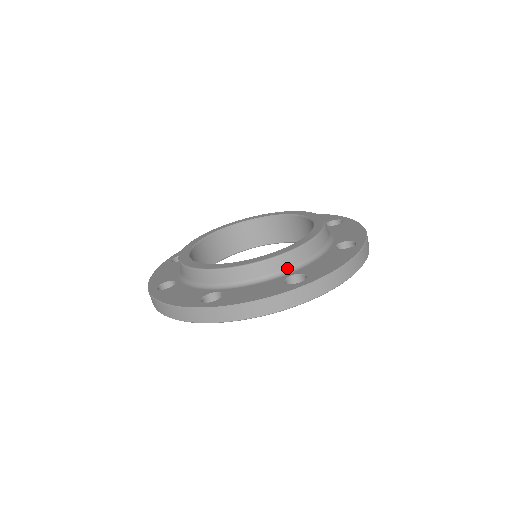
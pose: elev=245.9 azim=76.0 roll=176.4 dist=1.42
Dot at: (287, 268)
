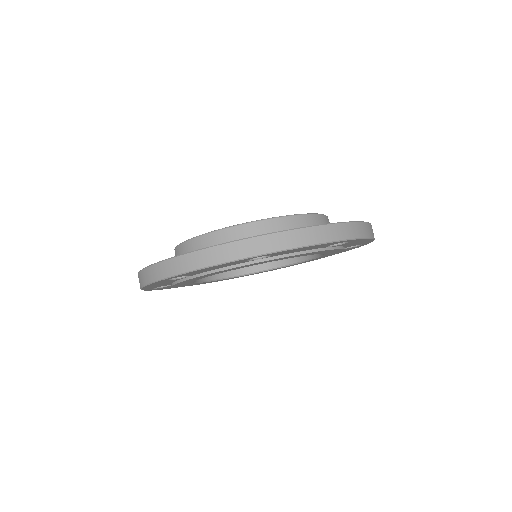
Dot at: occluded
